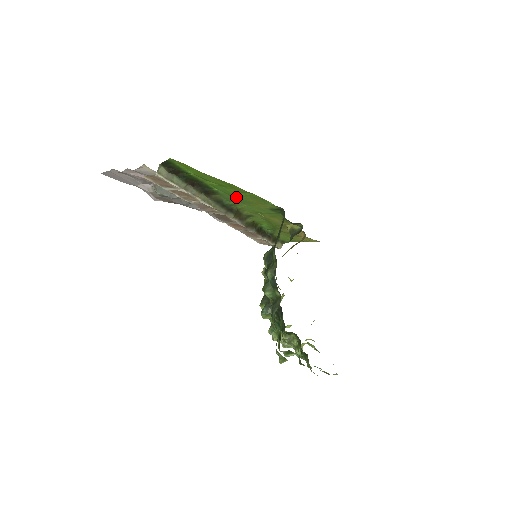
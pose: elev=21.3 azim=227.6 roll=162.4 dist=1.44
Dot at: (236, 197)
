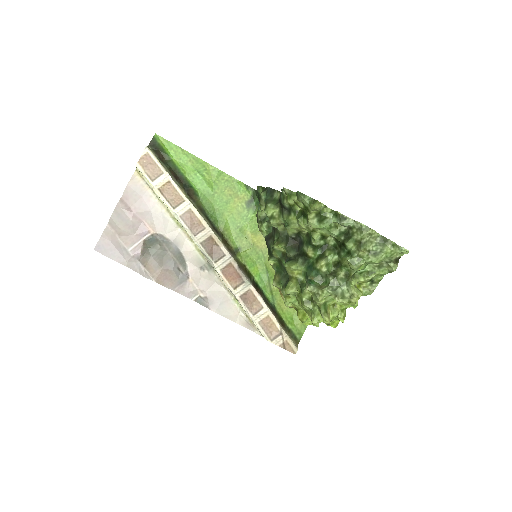
Dot at: (214, 197)
